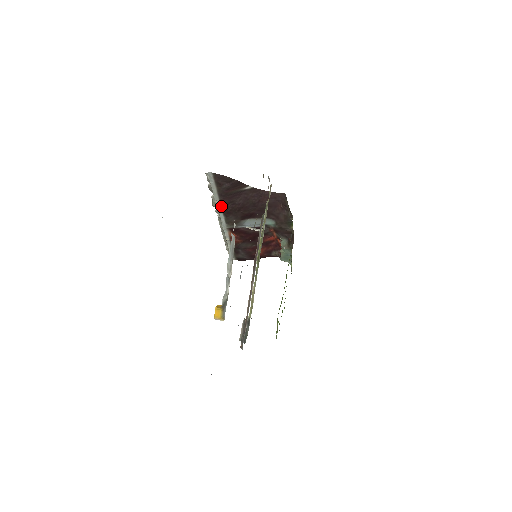
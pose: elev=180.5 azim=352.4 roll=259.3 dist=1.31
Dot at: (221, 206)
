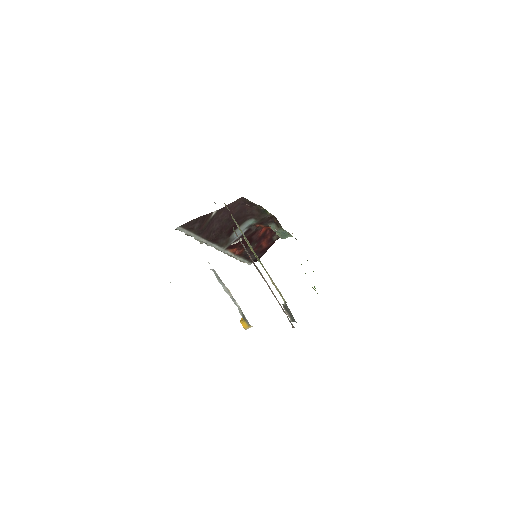
Dot at: (206, 240)
